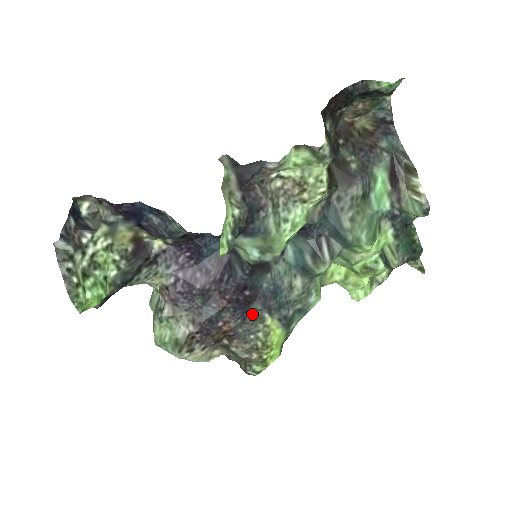
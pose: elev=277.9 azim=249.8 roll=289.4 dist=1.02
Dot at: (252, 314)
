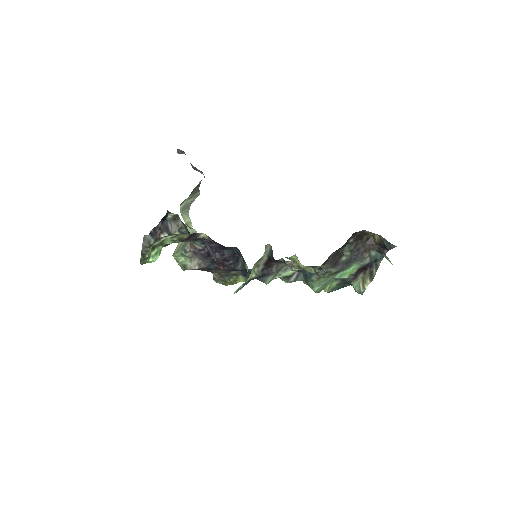
Dot at: (234, 272)
